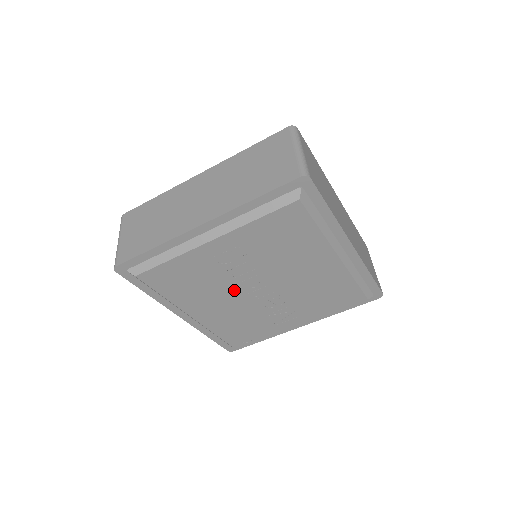
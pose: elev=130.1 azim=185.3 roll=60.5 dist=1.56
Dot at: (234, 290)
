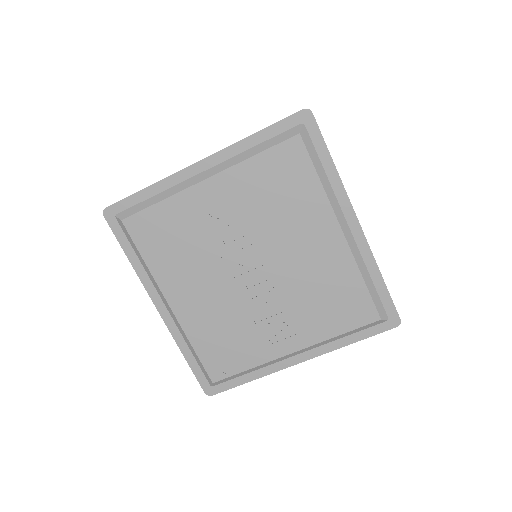
Dot at: (222, 266)
